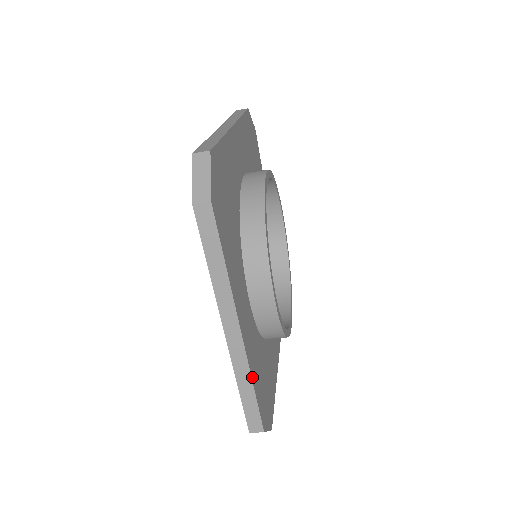
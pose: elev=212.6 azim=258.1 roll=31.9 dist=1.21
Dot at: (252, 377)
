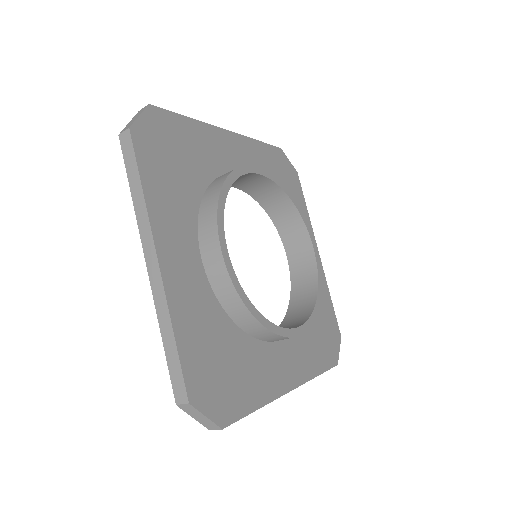
Dot at: (314, 375)
